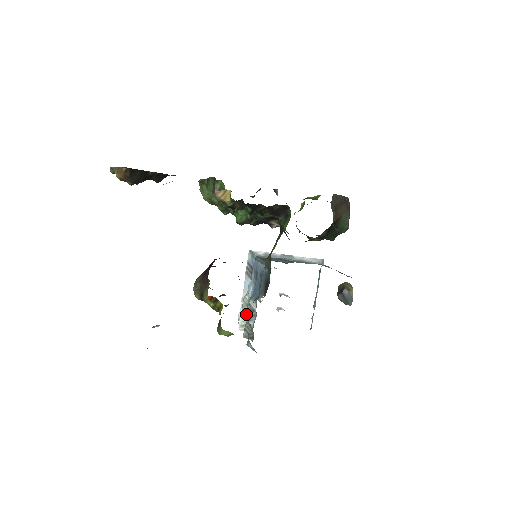
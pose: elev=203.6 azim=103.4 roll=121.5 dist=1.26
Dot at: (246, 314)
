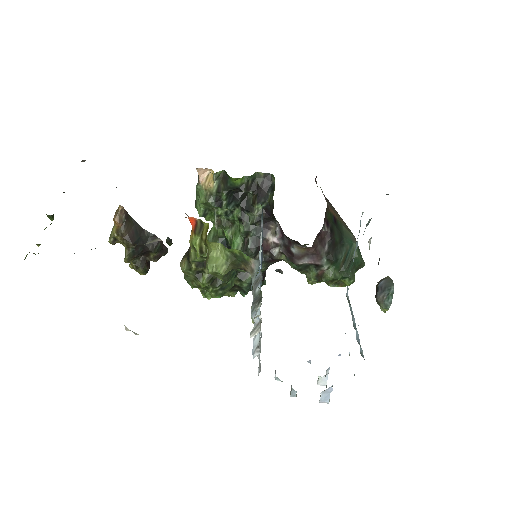
Dot at: occluded
